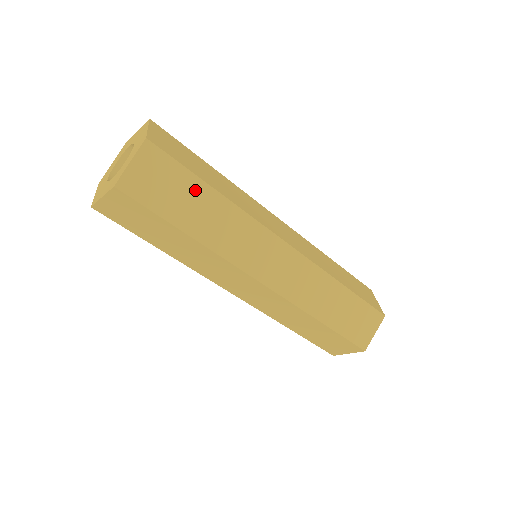
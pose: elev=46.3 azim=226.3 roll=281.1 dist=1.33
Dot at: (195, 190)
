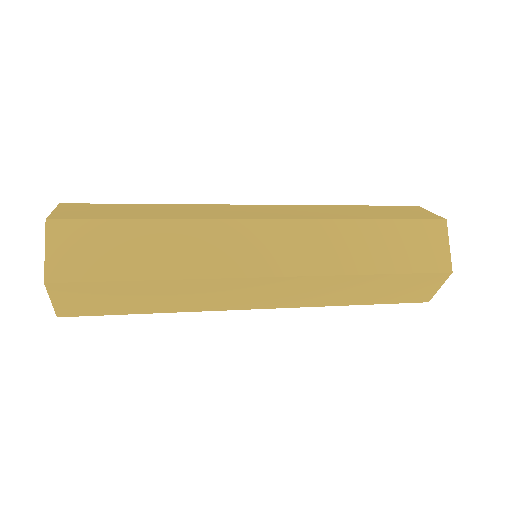
Dot at: occluded
